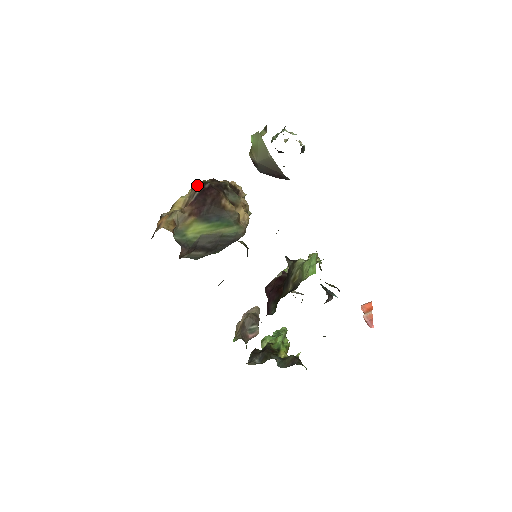
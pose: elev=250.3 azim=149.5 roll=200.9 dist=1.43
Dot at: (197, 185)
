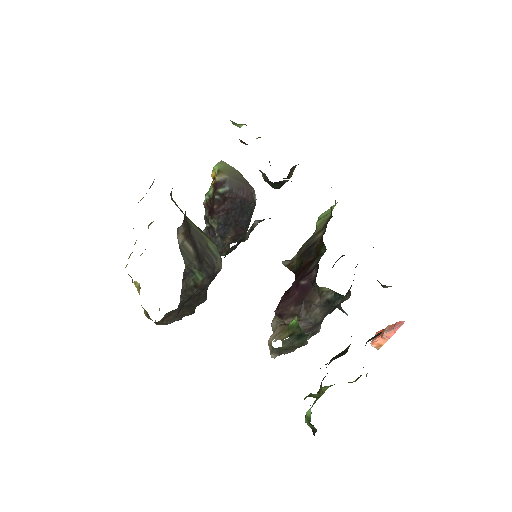
Dot at: occluded
